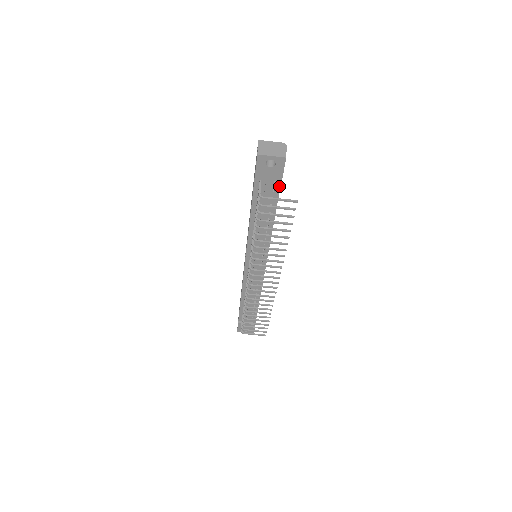
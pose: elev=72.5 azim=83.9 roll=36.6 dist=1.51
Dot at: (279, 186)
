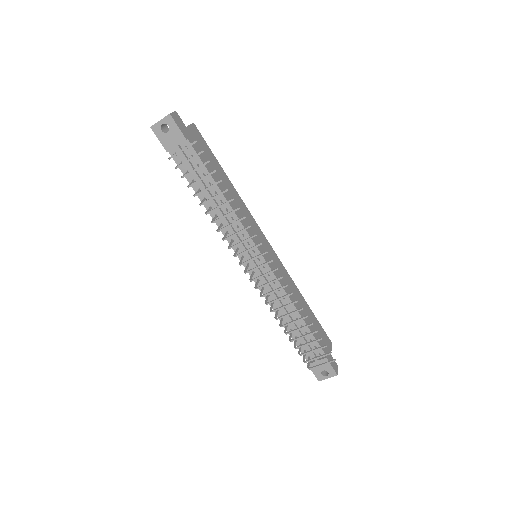
Dot at: (192, 149)
